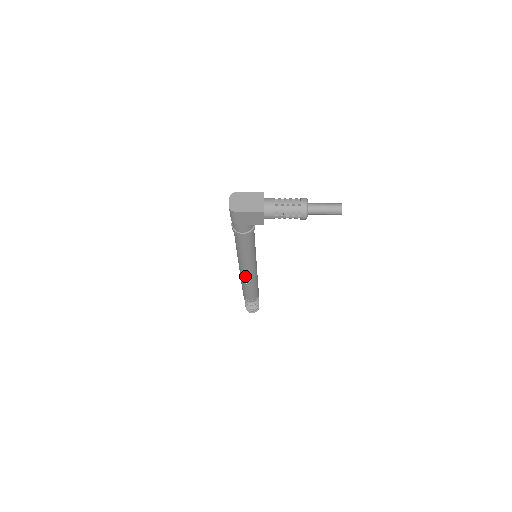
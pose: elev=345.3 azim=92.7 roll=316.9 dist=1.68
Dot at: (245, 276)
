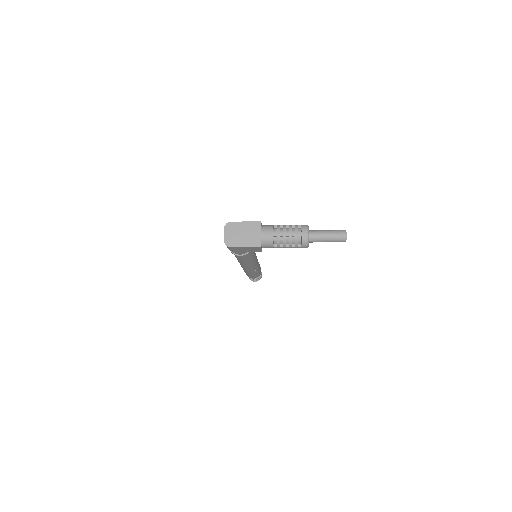
Dot at: (246, 269)
